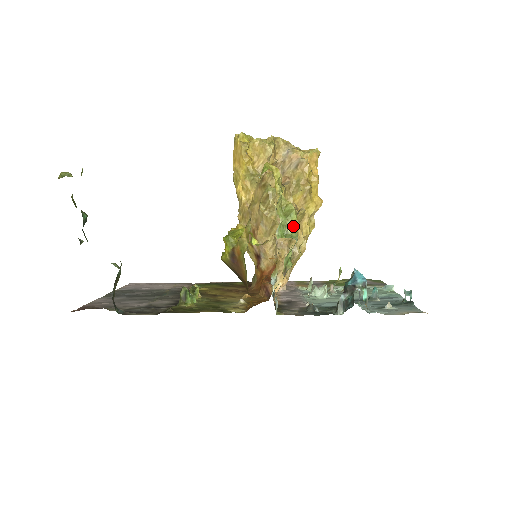
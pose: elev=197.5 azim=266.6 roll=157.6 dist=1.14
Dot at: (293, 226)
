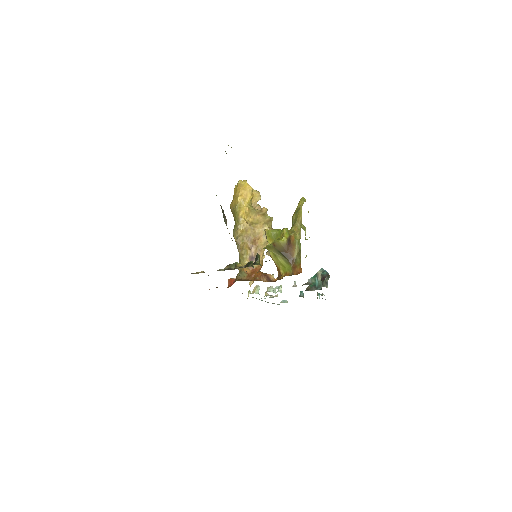
Dot at: occluded
